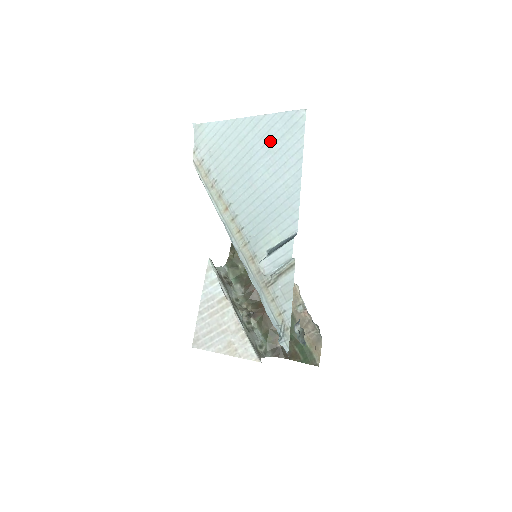
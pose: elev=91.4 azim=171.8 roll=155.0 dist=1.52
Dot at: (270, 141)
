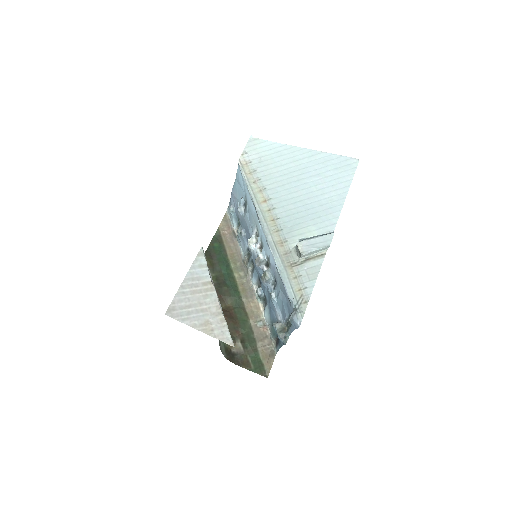
Dot at: (324, 168)
